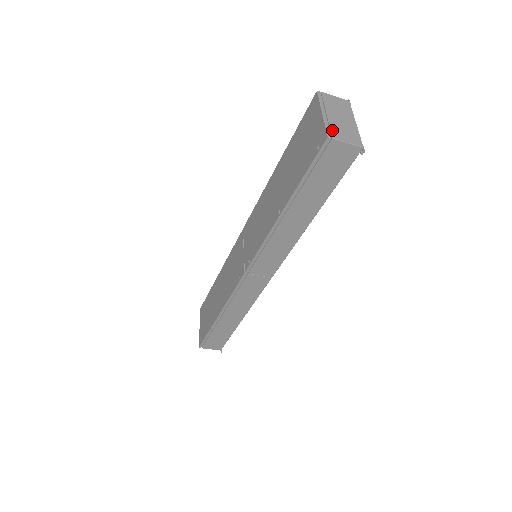
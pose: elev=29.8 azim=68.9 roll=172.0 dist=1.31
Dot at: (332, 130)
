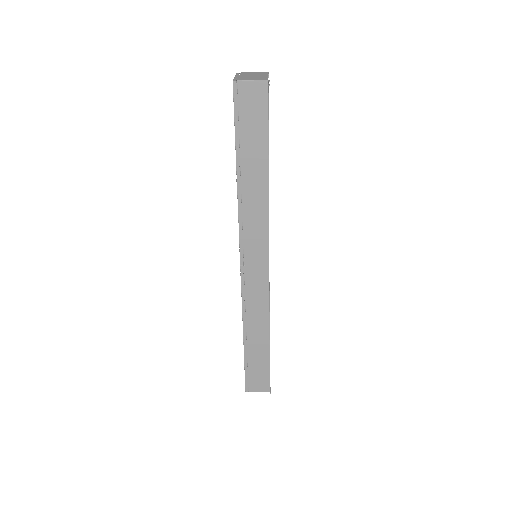
Dot at: (239, 79)
